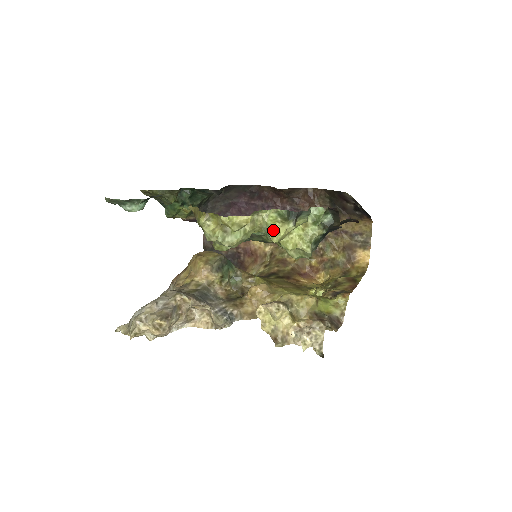
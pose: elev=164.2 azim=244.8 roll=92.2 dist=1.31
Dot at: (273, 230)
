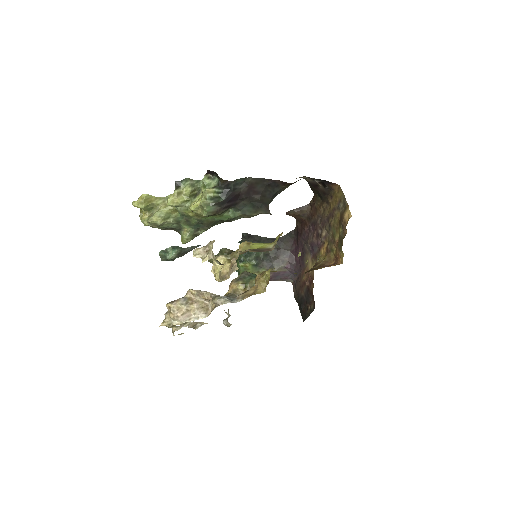
Dot at: occluded
